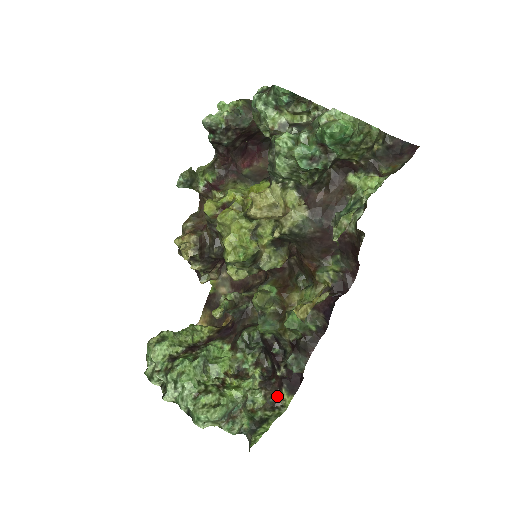
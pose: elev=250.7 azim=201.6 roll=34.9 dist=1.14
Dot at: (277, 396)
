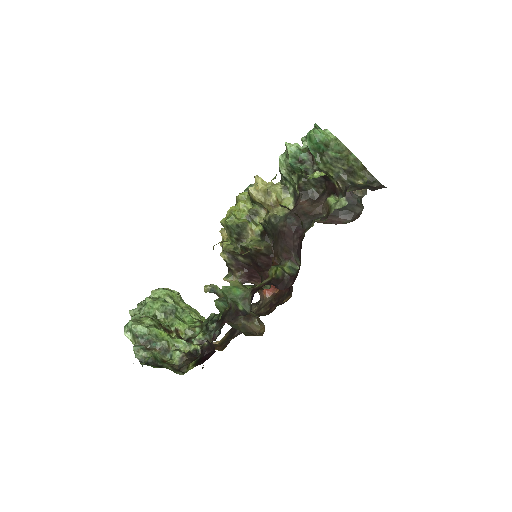
Dot at: (187, 364)
